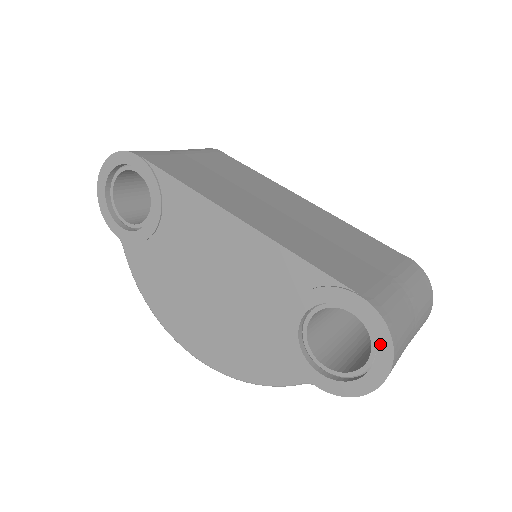
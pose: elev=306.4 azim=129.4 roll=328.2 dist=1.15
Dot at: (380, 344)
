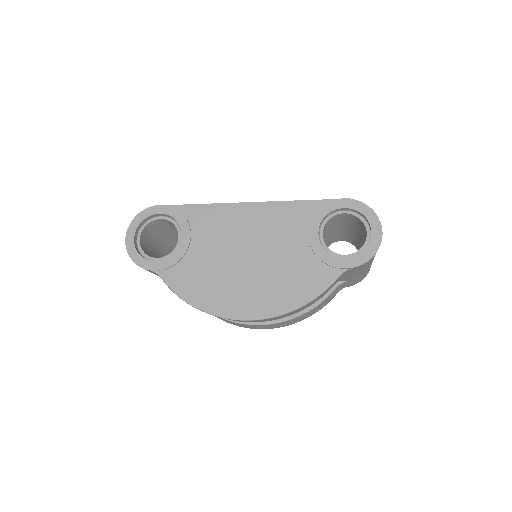
Dot at: (368, 216)
